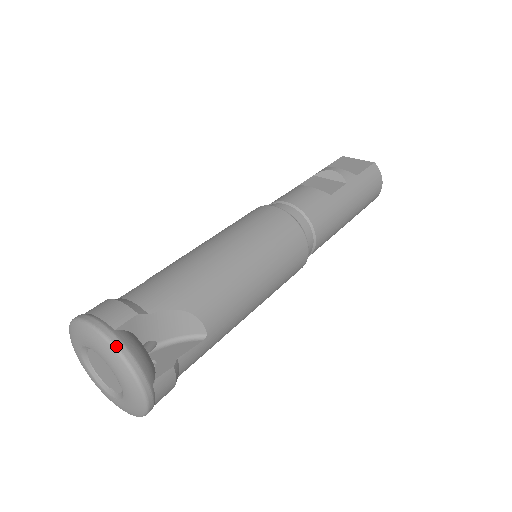
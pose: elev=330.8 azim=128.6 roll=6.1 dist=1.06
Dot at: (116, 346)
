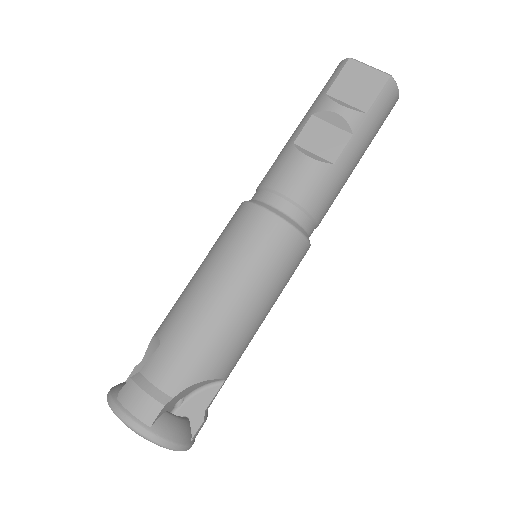
Dot at: (156, 442)
